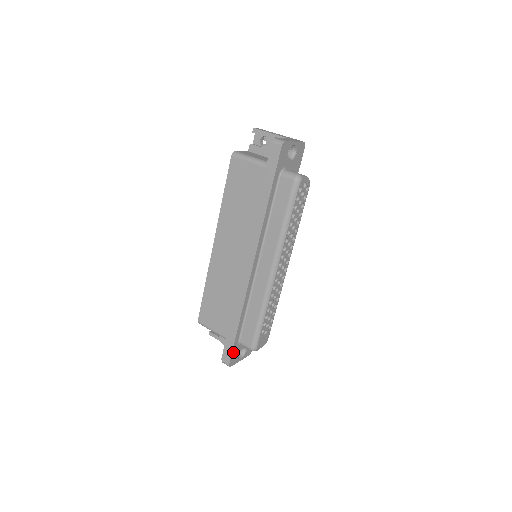
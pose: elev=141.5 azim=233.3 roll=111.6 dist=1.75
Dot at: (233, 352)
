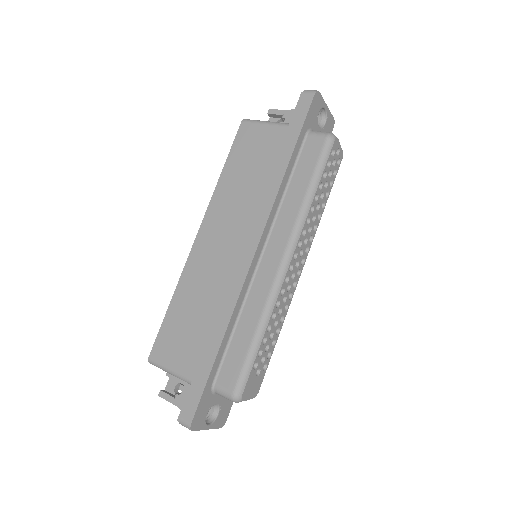
Dot at: (201, 401)
